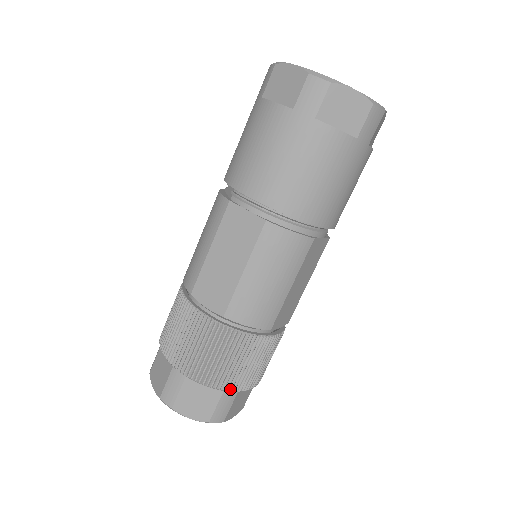
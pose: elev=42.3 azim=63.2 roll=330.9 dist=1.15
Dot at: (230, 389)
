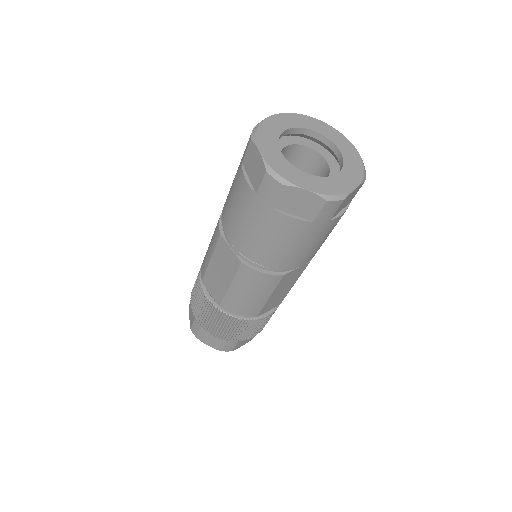
Dot at: (231, 340)
